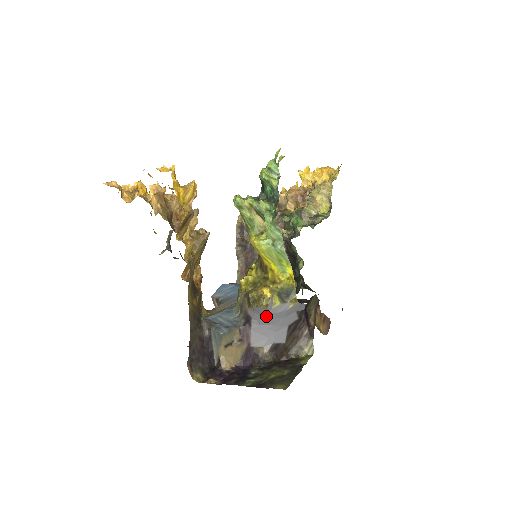
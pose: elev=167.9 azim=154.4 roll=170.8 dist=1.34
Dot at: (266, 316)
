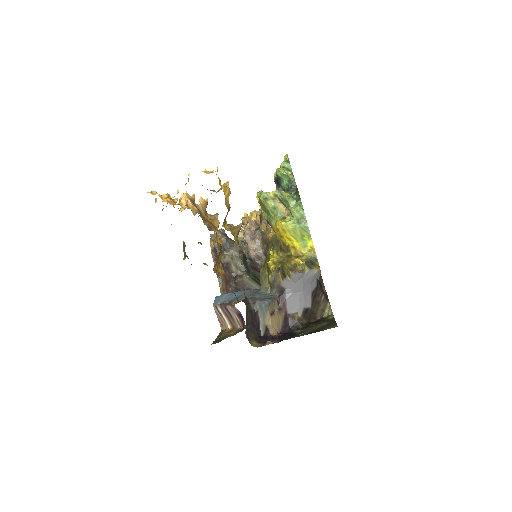
Dot at: (299, 282)
